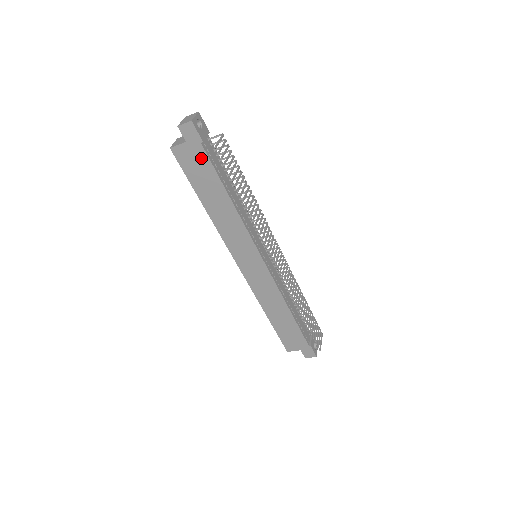
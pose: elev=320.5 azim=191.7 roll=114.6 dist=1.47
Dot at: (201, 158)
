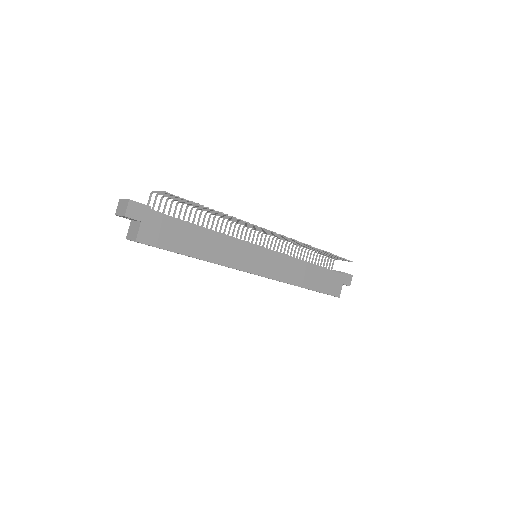
Dot at: (161, 221)
